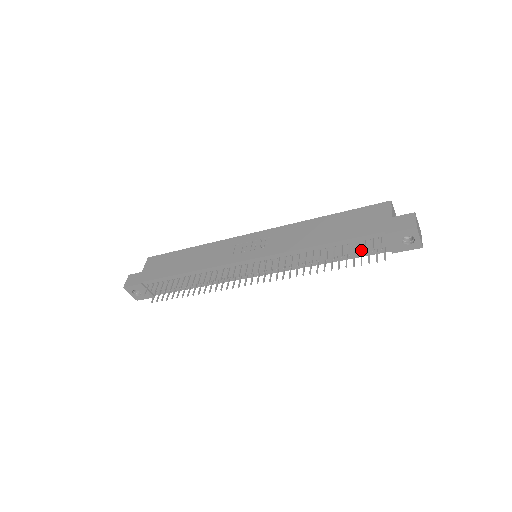
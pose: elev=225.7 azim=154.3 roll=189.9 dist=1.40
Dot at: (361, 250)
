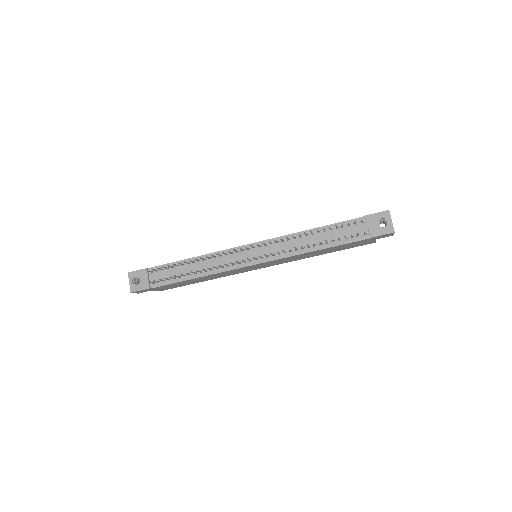
Dot at: occluded
